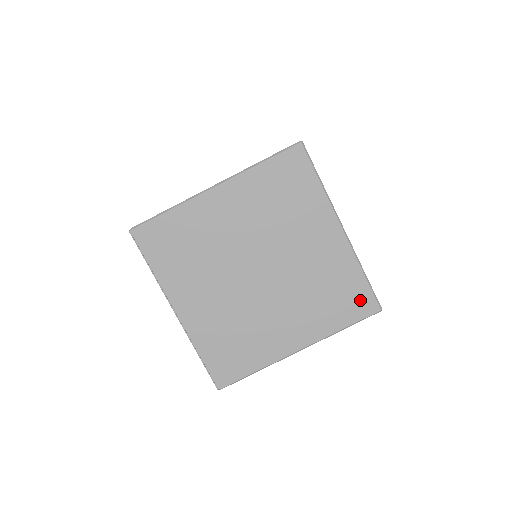
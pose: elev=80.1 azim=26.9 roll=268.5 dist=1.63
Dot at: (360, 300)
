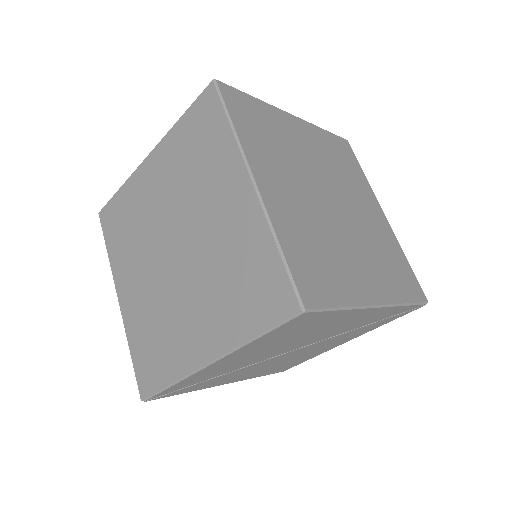
Dot at: (274, 291)
